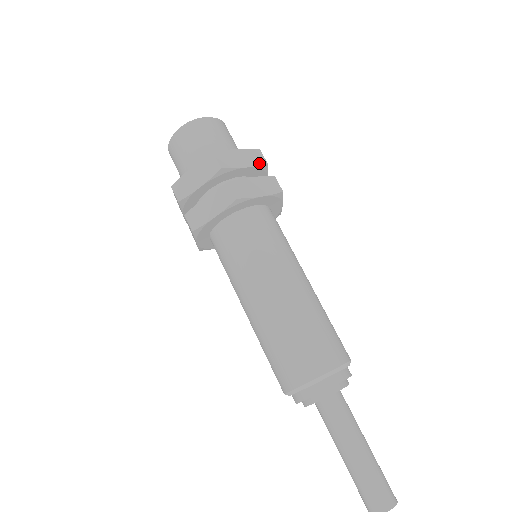
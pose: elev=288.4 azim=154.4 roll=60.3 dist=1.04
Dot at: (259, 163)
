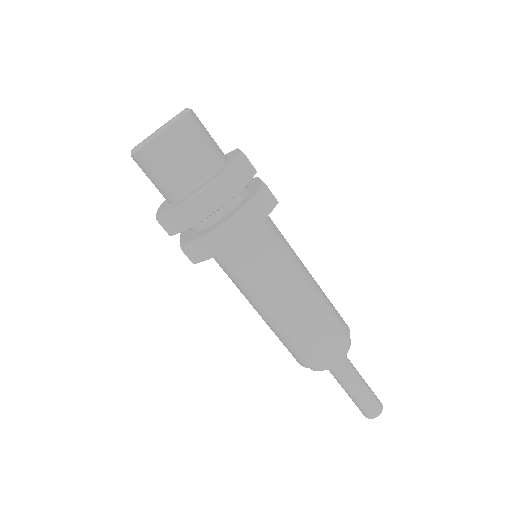
Dot at: (205, 215)
